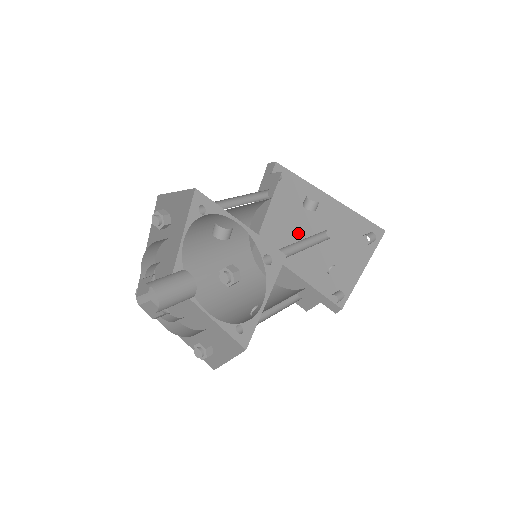
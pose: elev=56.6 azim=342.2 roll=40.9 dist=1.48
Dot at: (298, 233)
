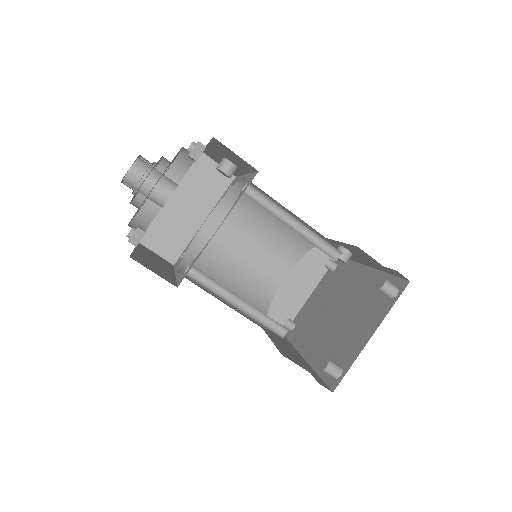
Dot at: (327, 313)
